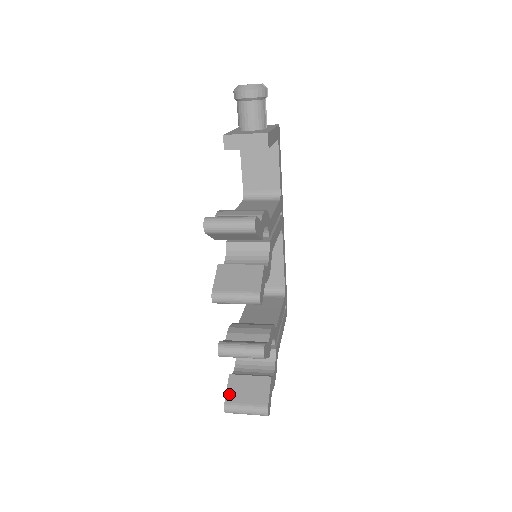
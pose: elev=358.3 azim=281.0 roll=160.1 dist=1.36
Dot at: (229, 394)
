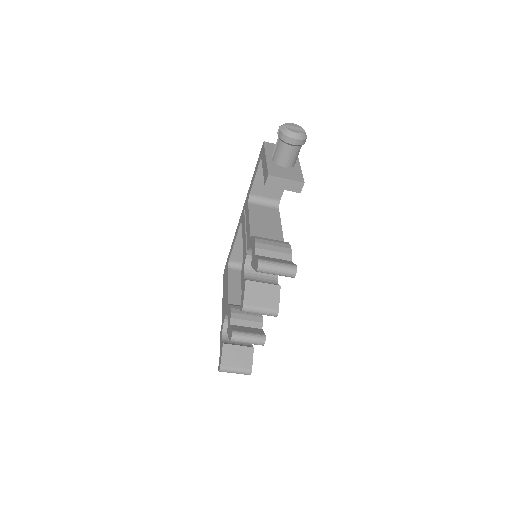
Dot at: (224, 359)
